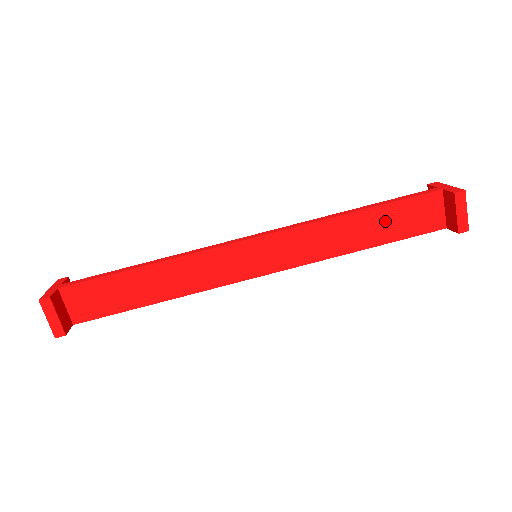
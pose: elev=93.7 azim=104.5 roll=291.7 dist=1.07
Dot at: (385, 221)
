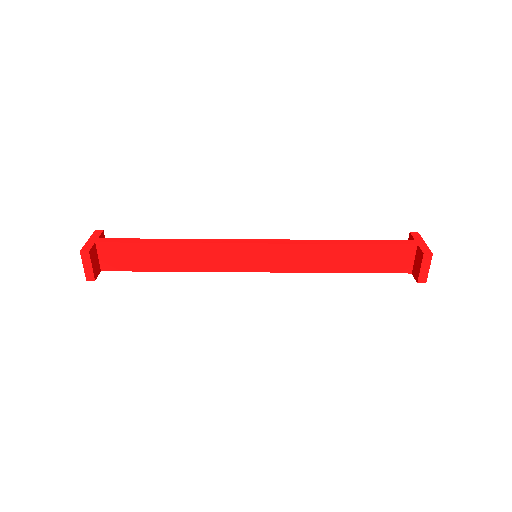
Dot at: (365, 256)
